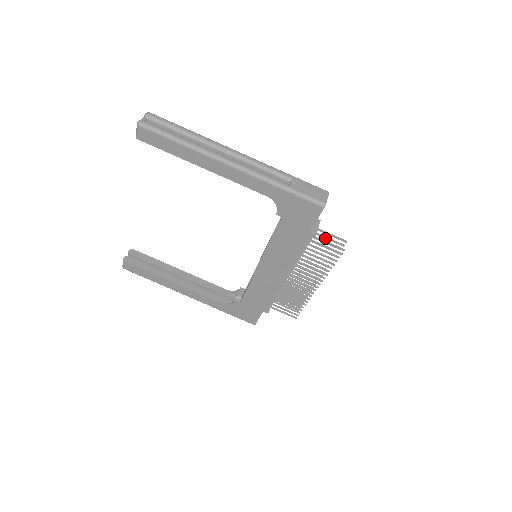
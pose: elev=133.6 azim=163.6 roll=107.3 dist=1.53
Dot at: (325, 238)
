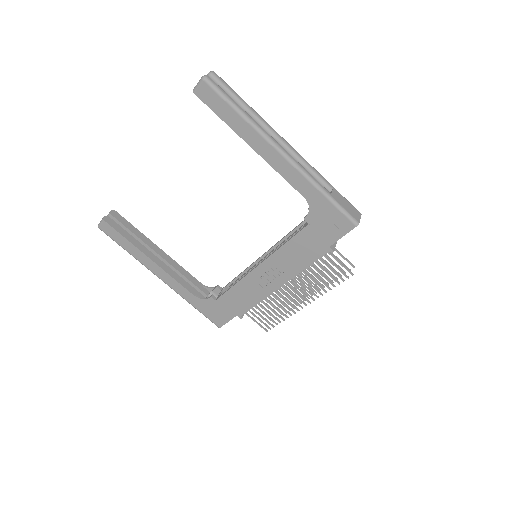
Dot at: occluded
